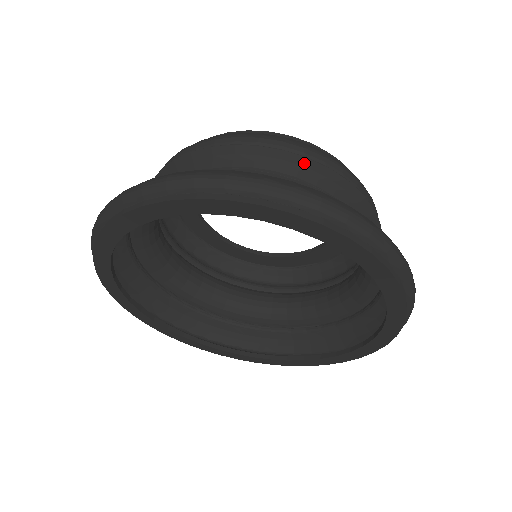
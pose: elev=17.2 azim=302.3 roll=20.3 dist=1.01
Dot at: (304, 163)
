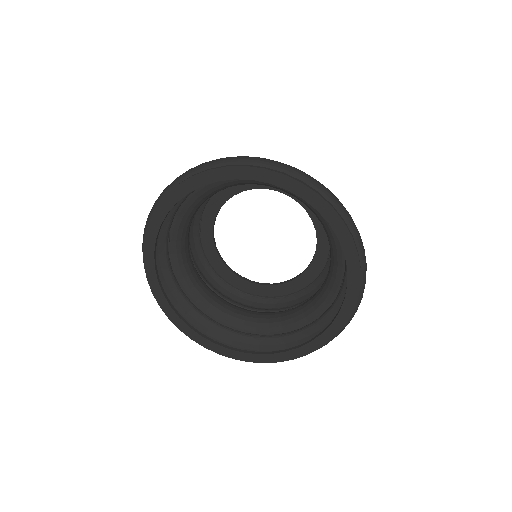
Dot at: occluded
